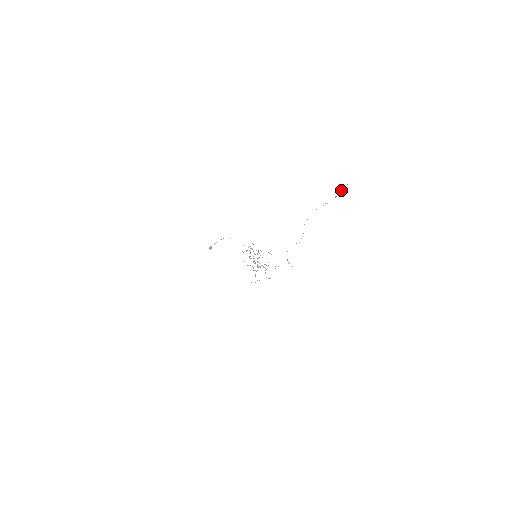
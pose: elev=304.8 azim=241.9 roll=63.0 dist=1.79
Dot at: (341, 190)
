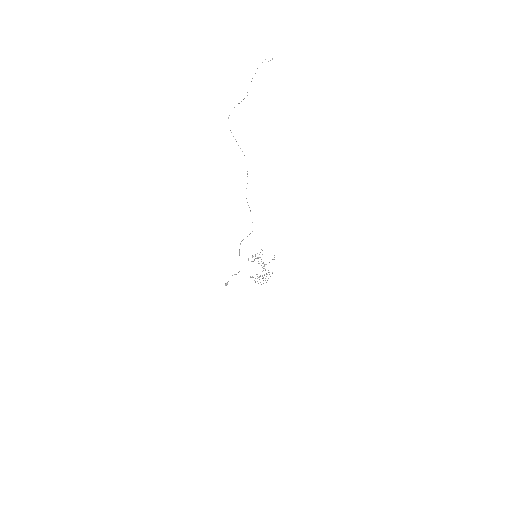
Dot at: occluded
